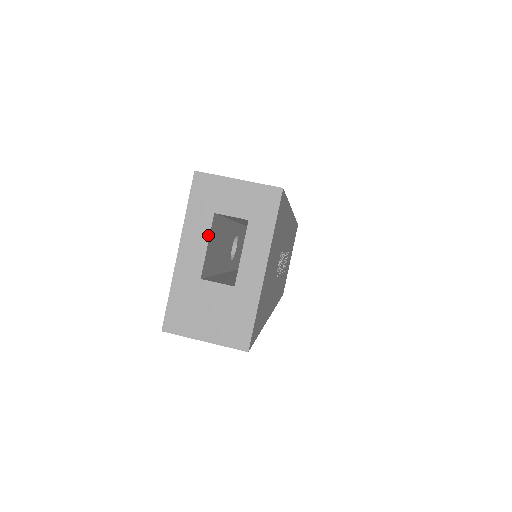
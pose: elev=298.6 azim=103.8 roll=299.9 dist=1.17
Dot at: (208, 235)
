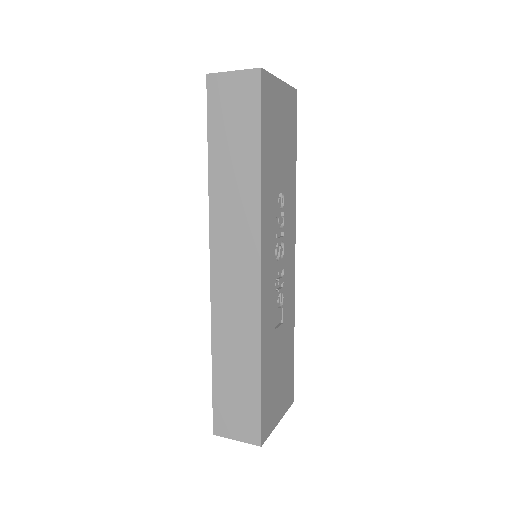
Dot at: occluded
